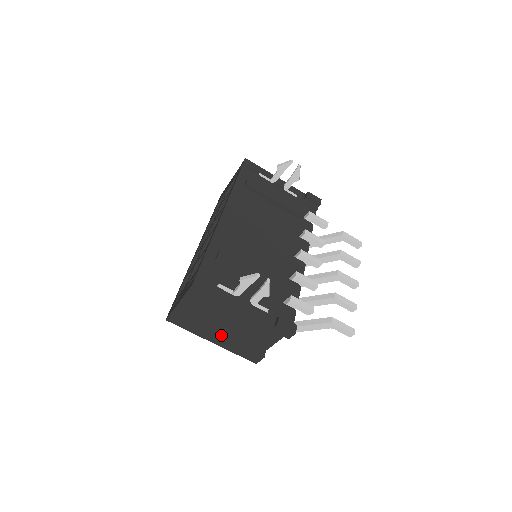
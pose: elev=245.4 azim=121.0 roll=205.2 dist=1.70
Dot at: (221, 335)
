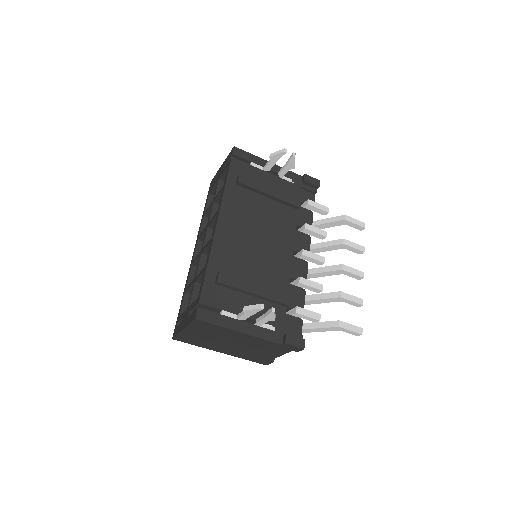
Dot at: (229, 348)
